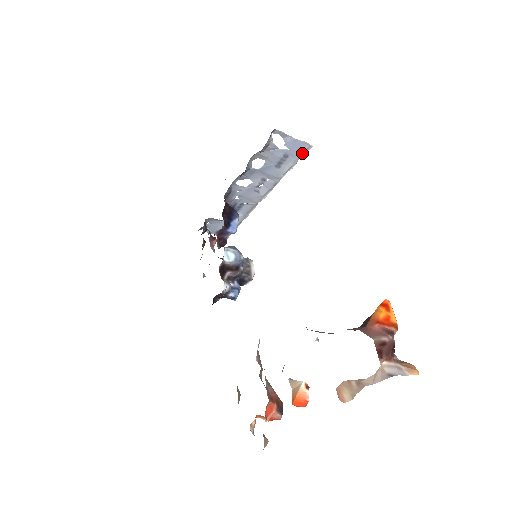
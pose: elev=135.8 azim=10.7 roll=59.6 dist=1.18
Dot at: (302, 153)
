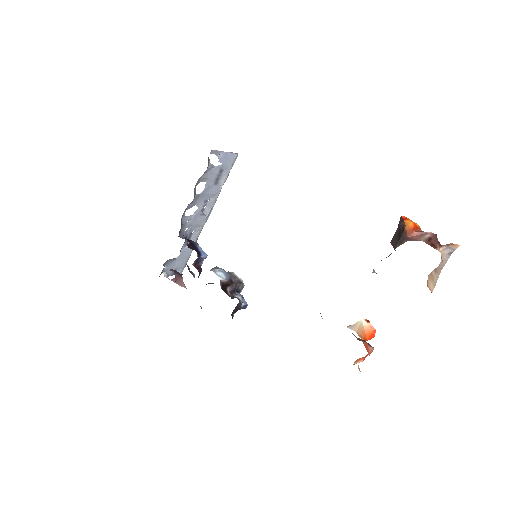
Dot at: (232, 163)
